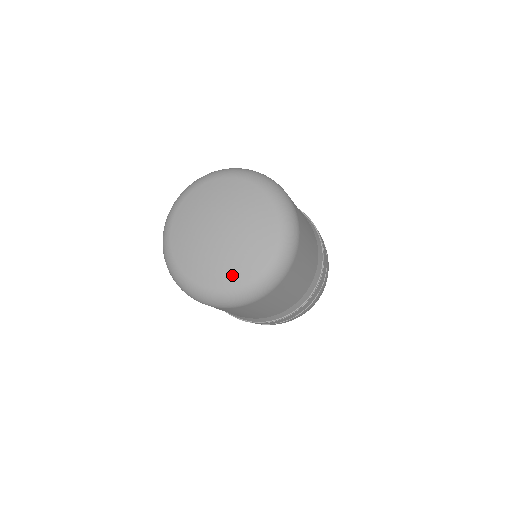
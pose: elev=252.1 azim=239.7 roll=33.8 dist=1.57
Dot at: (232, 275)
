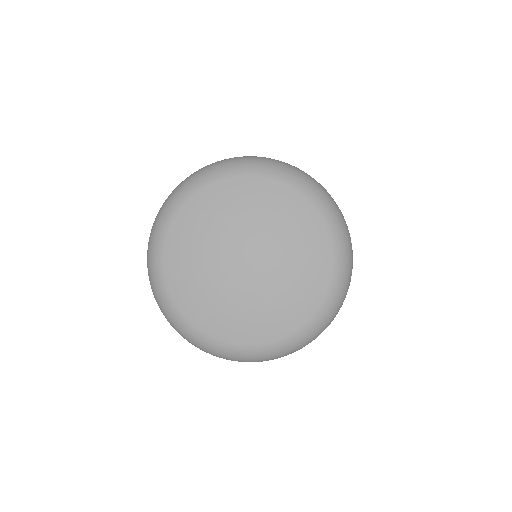
Dot at: (241, 329)
